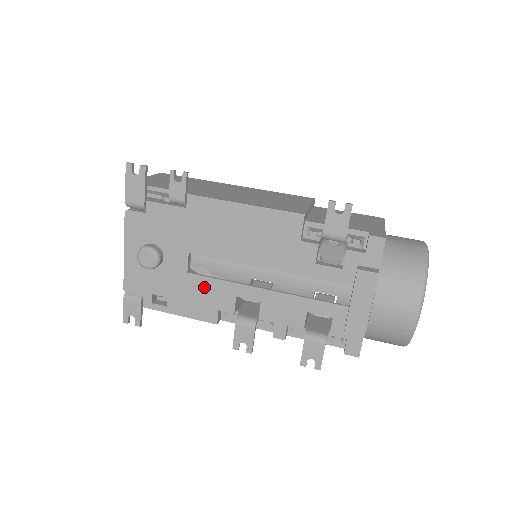
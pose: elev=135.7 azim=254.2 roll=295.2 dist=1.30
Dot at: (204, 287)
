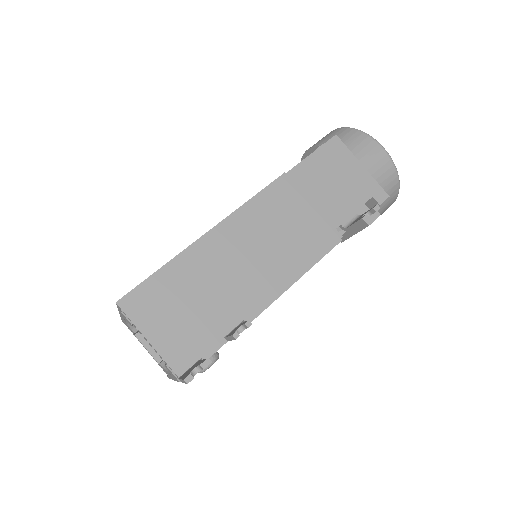
Dot at: occluded
